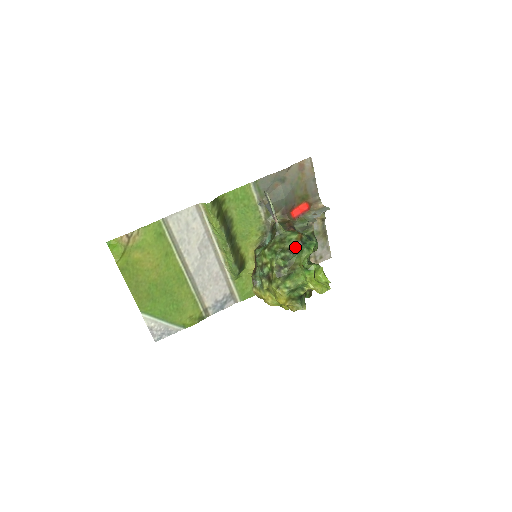
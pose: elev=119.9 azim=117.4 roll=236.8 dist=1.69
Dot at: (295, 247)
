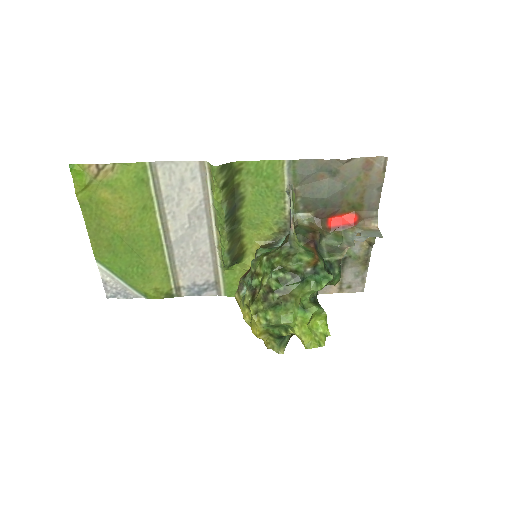
Dot at: (302, 272)
